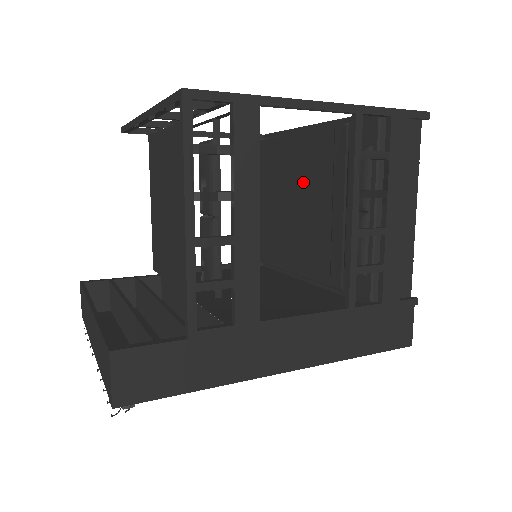
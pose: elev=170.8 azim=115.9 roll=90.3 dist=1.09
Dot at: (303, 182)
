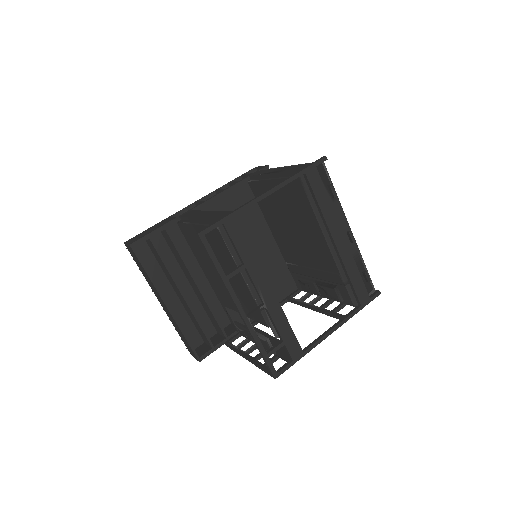
Dot at: (307, 241)
